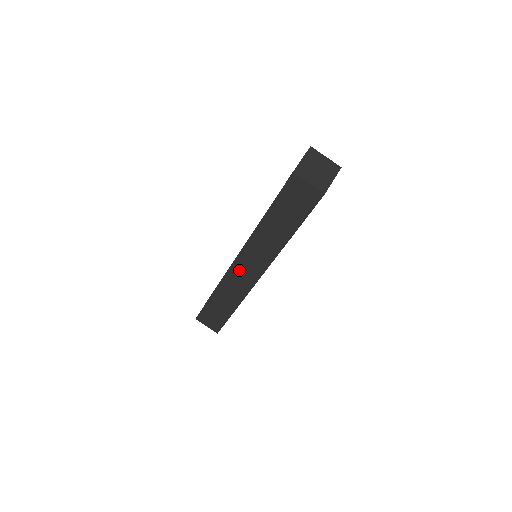
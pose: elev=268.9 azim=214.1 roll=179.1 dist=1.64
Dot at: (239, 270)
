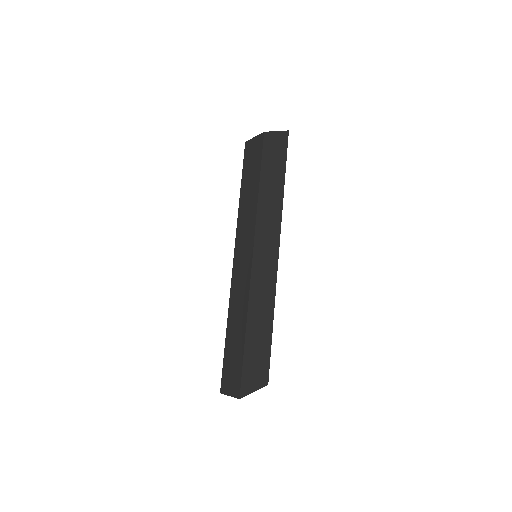
Dot at: (238, 271)
